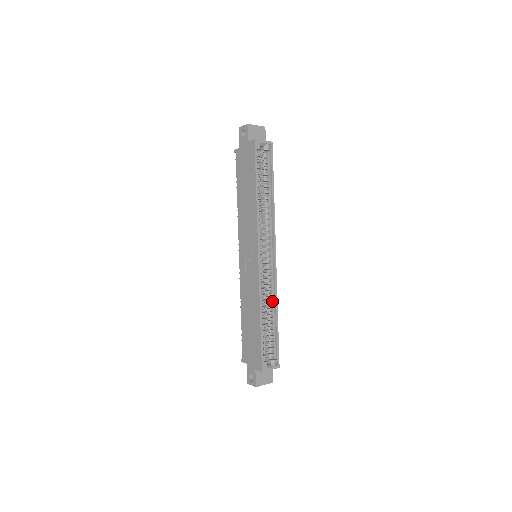
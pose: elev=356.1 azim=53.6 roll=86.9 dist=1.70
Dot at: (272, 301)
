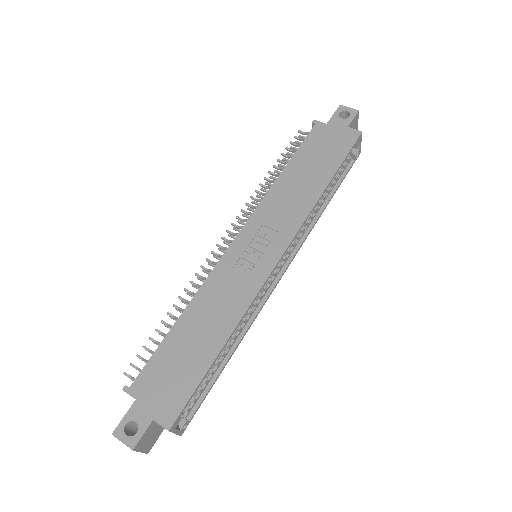
Dot at: (240, 330)
